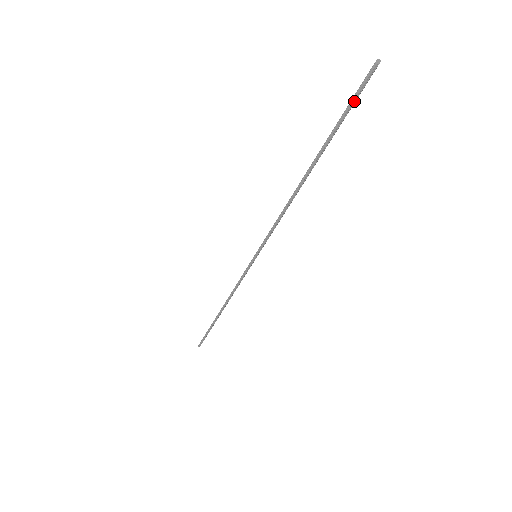
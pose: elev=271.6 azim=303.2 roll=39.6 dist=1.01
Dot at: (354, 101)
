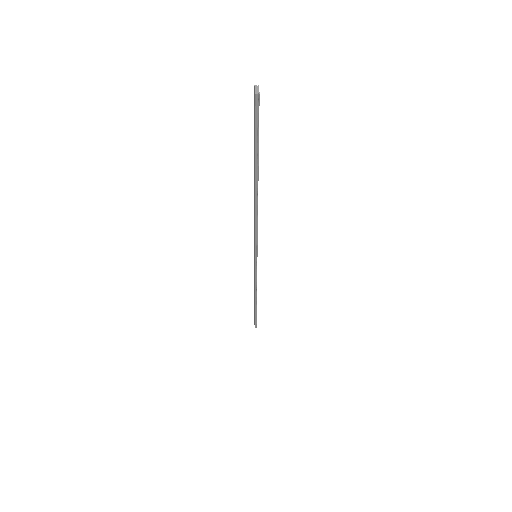
Dot at: (258, 127)
